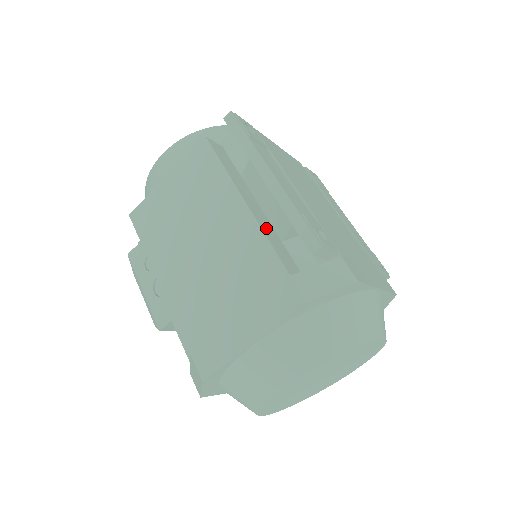
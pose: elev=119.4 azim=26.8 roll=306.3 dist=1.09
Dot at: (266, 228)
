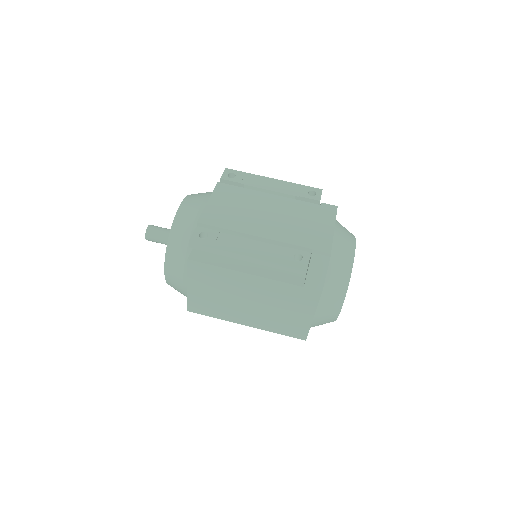
Dot at: (268, 273)
